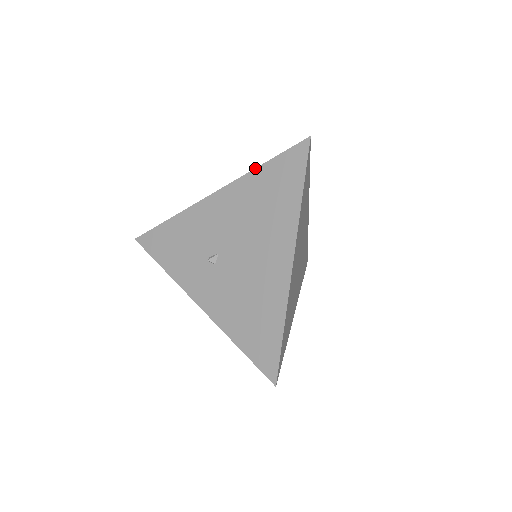
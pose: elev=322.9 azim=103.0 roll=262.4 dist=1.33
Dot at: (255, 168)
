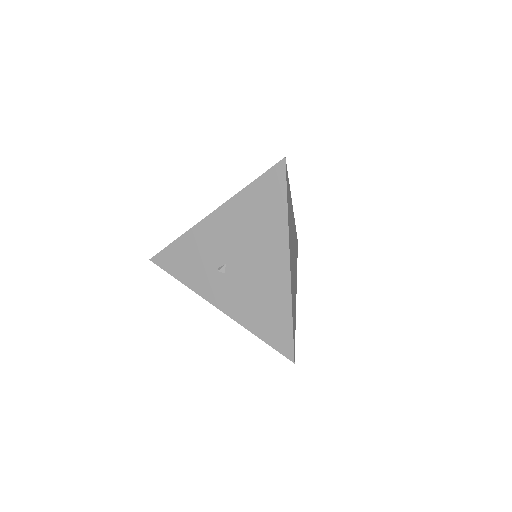
Dot at: (243, 189)
